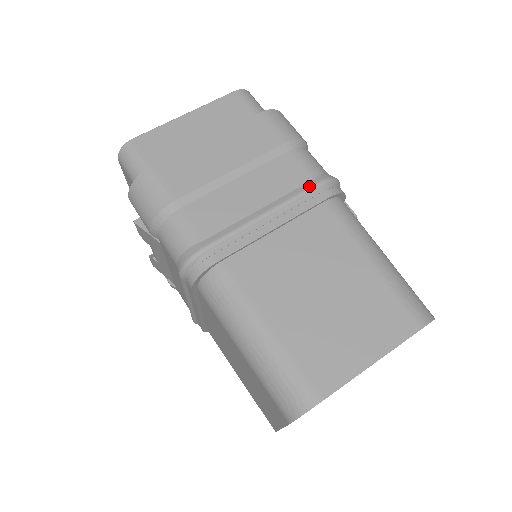
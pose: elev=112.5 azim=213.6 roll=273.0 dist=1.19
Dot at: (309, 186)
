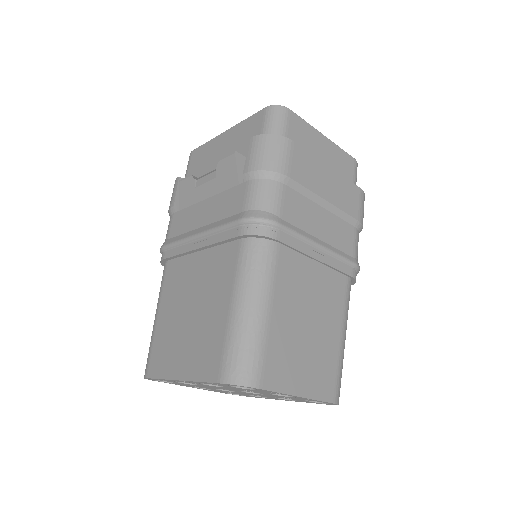
Dot at: (350, 259)
